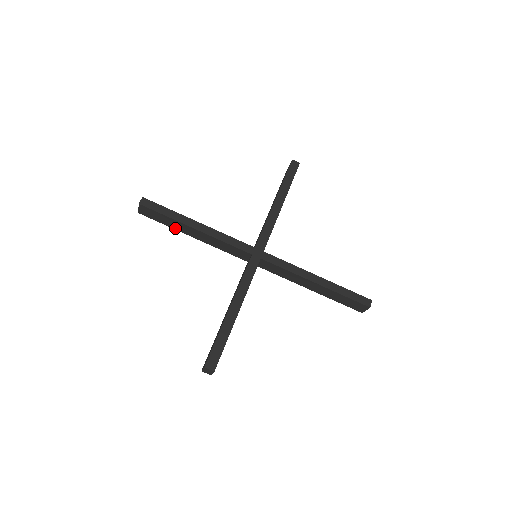
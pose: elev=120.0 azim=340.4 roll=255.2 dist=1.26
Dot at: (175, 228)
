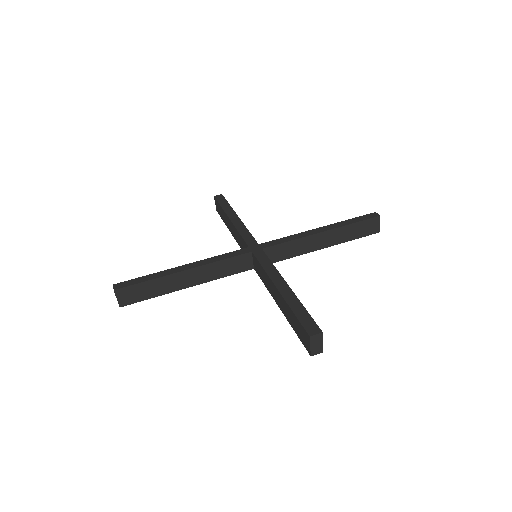
Dot at: (165, 292)
